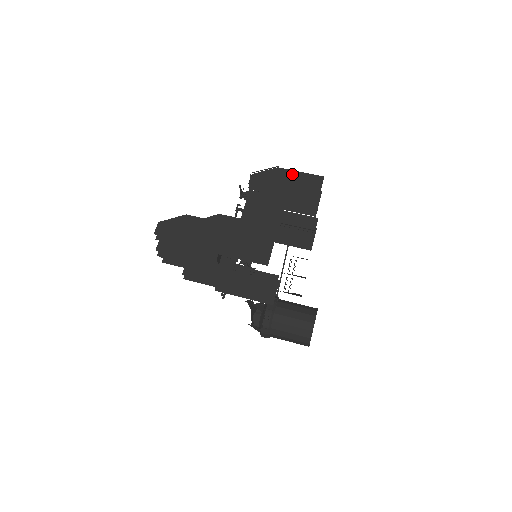
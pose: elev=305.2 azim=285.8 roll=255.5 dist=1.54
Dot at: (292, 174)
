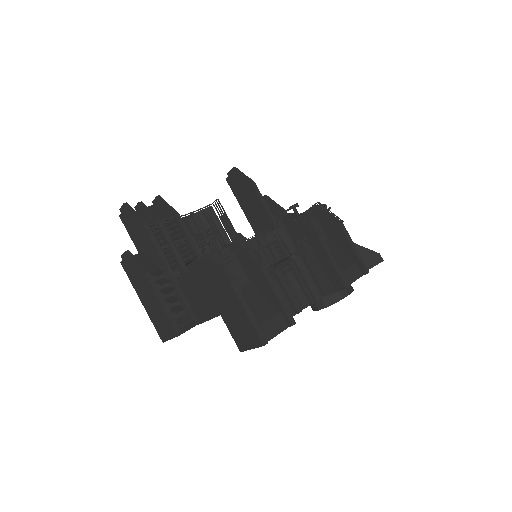
Dot at: (237, 305)
